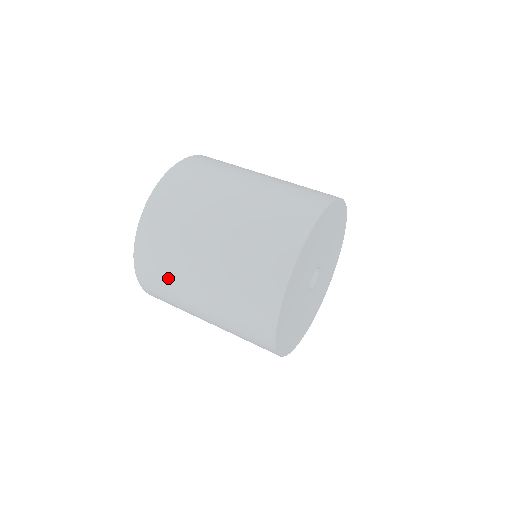
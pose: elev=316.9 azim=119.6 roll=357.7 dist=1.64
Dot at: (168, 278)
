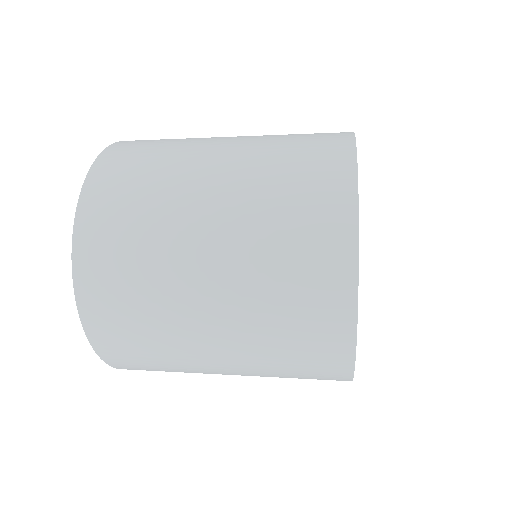
Dot at: (154, 343)
